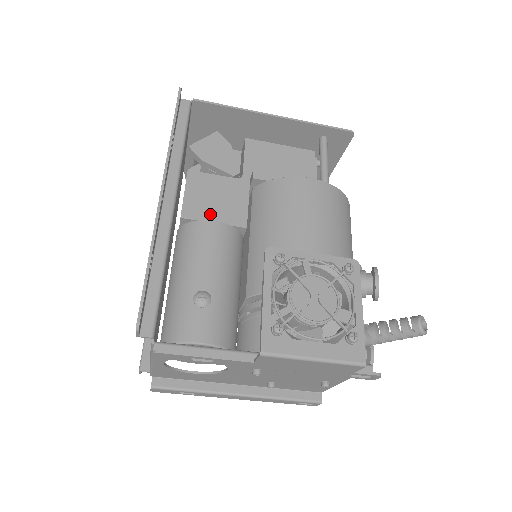
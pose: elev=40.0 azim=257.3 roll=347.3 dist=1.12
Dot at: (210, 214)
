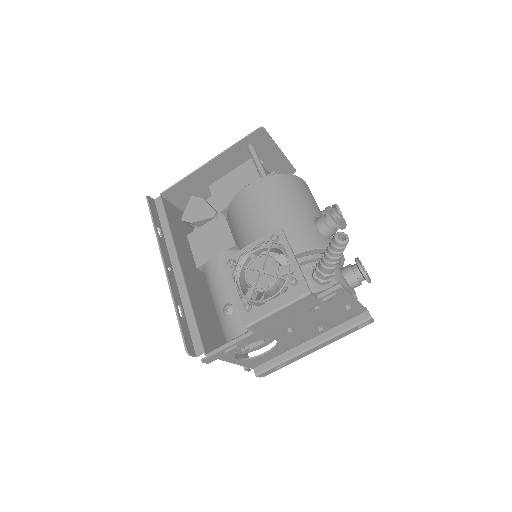
Dot at: (211, 253)
